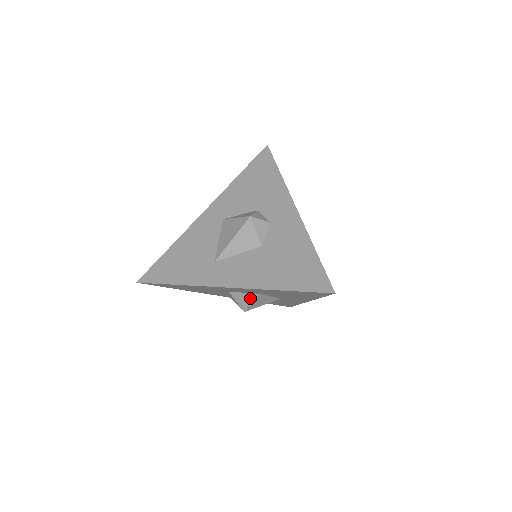
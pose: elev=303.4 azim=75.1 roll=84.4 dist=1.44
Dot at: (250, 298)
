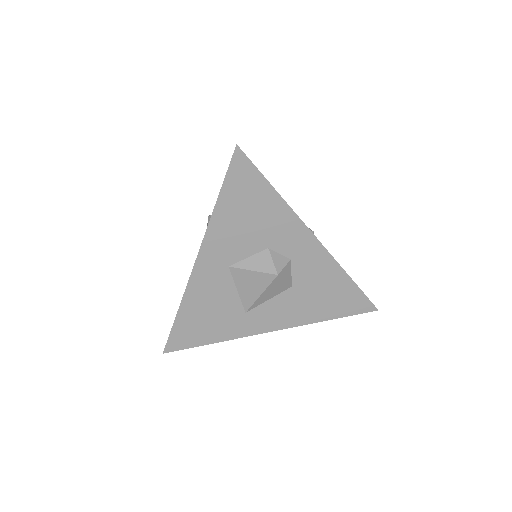
Dot at: occluded
